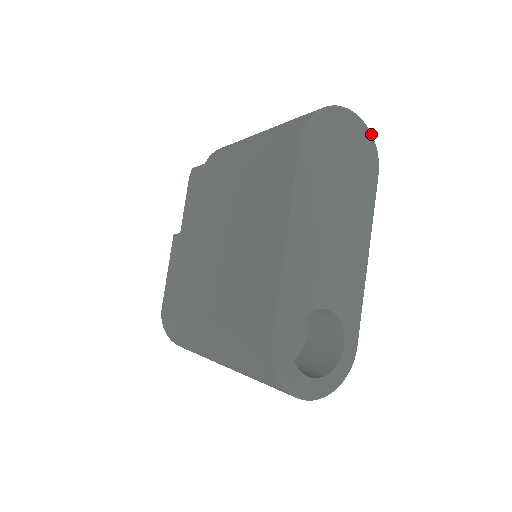
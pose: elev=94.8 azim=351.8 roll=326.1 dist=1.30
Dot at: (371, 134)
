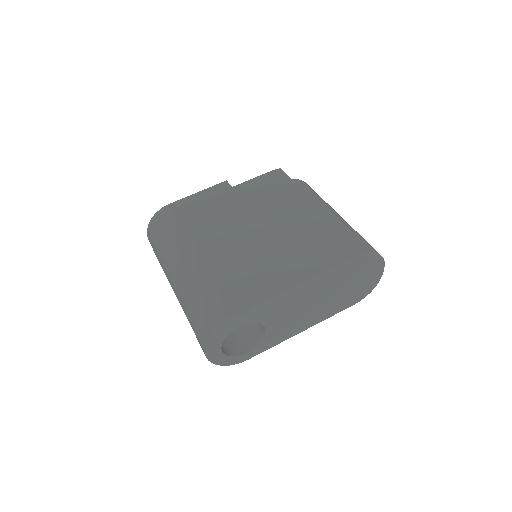
Dot at: occluded
